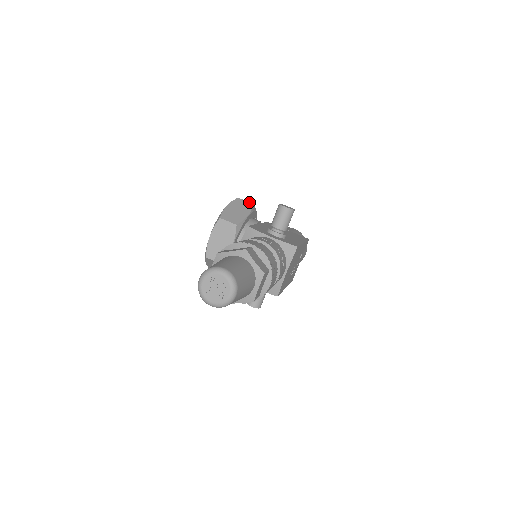
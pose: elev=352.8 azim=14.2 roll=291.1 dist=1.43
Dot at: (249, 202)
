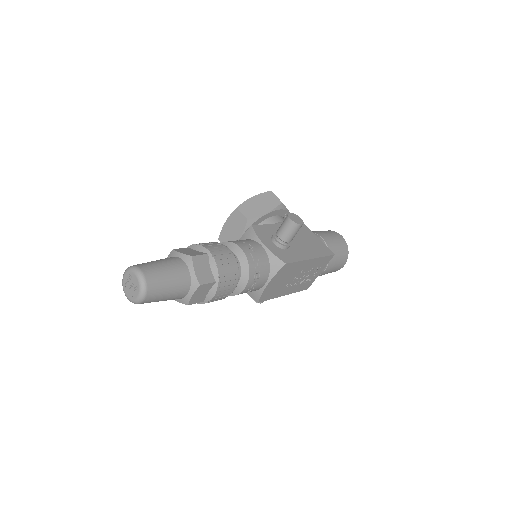
Dot at: (279, 199)
